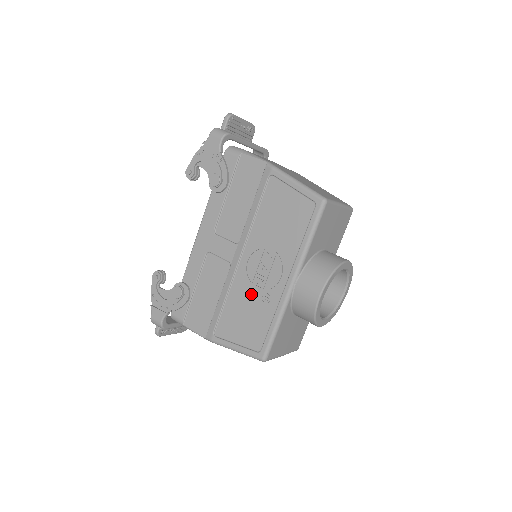
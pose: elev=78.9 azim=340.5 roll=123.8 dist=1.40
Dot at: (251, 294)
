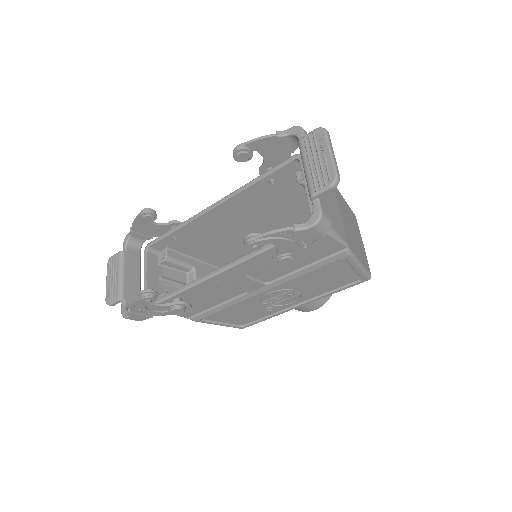
Dot at: (257, 307)
